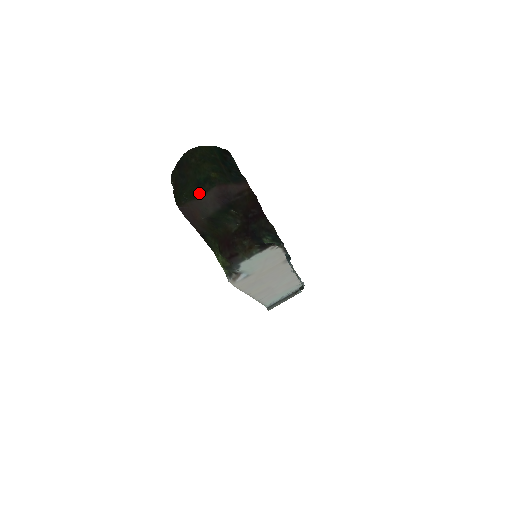
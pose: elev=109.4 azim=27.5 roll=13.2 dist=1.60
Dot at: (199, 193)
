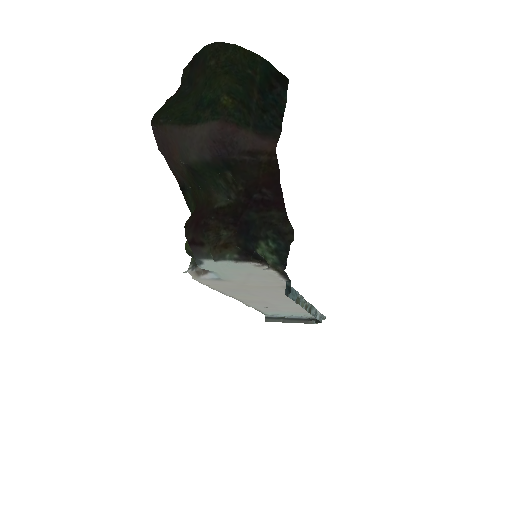
Dot at: (191, 119)
